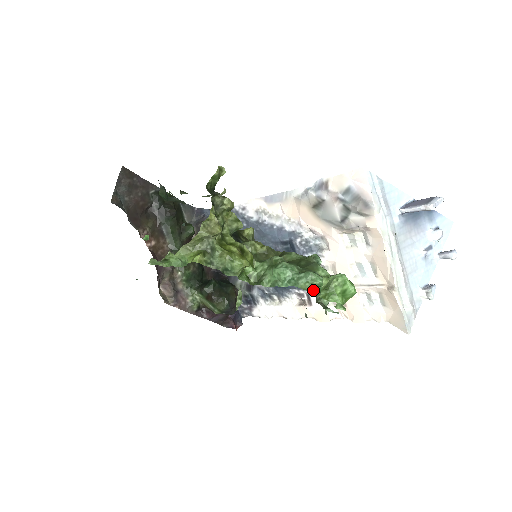
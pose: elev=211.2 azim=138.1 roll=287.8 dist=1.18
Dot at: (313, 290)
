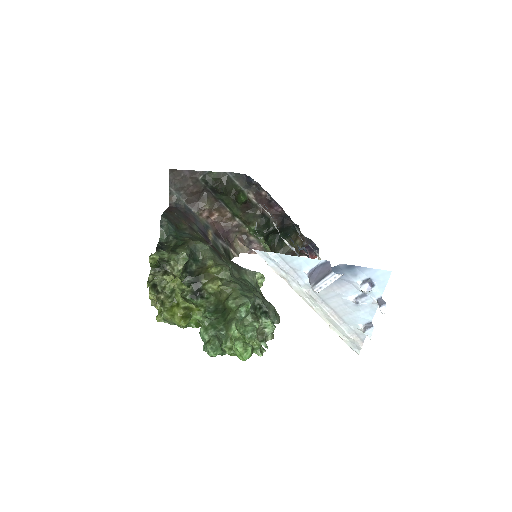
Dot at: occluded
